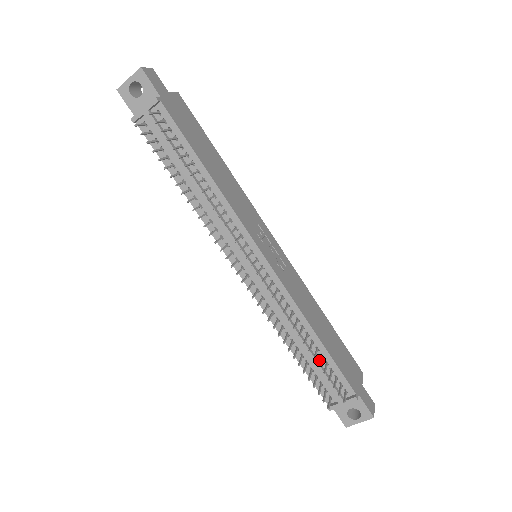
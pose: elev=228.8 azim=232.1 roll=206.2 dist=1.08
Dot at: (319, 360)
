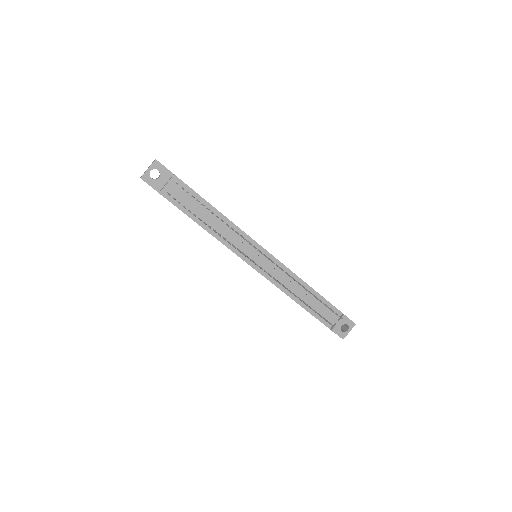
Dot at: (317, 302)
